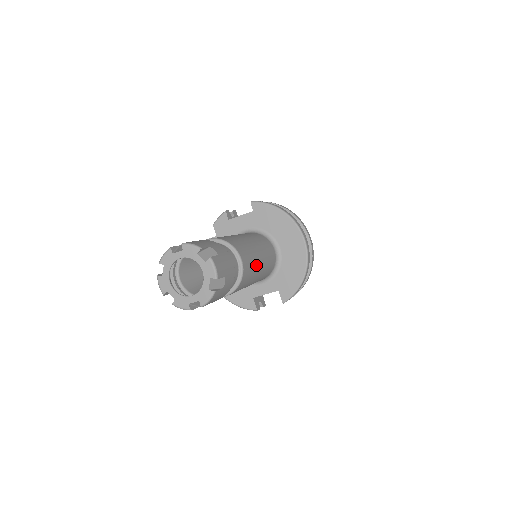
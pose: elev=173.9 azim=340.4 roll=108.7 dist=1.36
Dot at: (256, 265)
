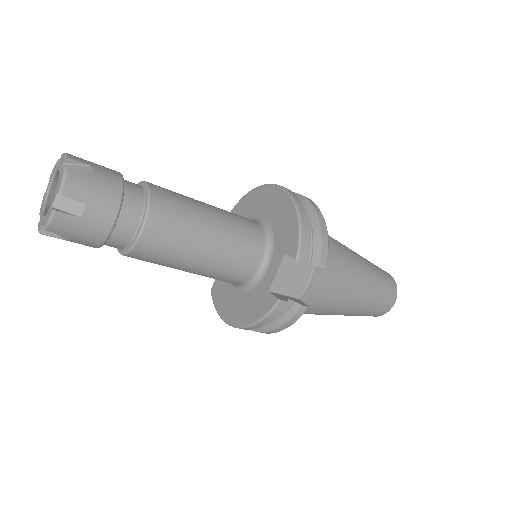
Dot at: (193, 202)
